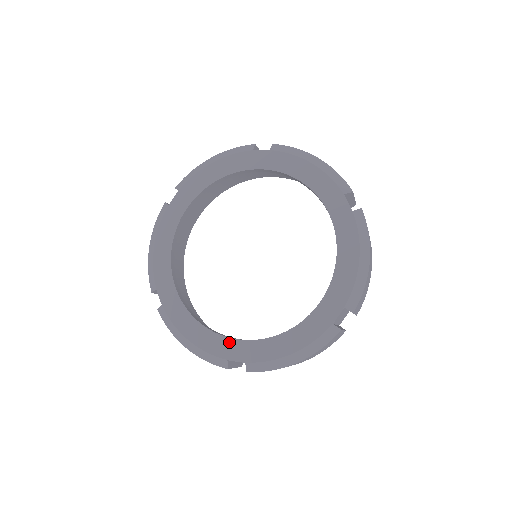
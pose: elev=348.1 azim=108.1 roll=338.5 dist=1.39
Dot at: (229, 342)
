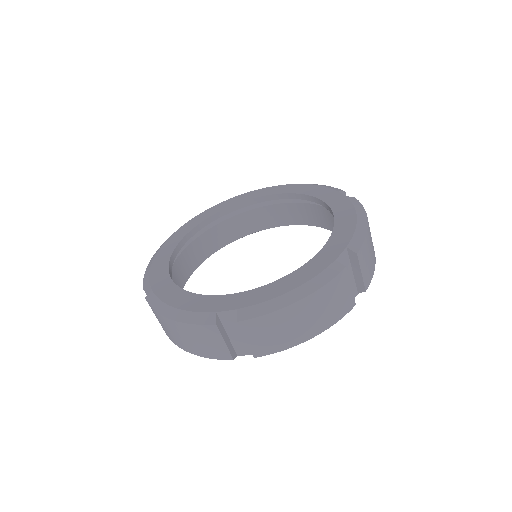
Dot at: (220, 298)
